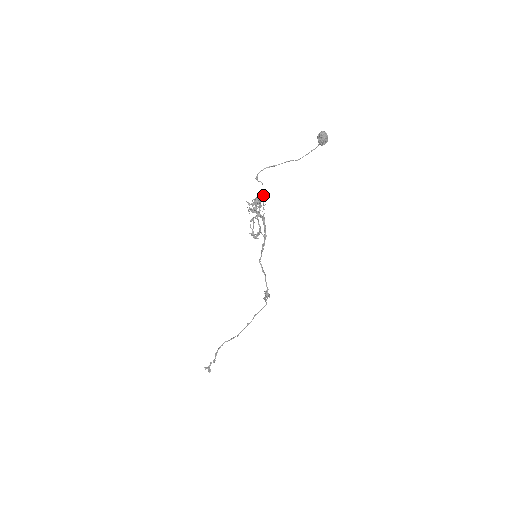
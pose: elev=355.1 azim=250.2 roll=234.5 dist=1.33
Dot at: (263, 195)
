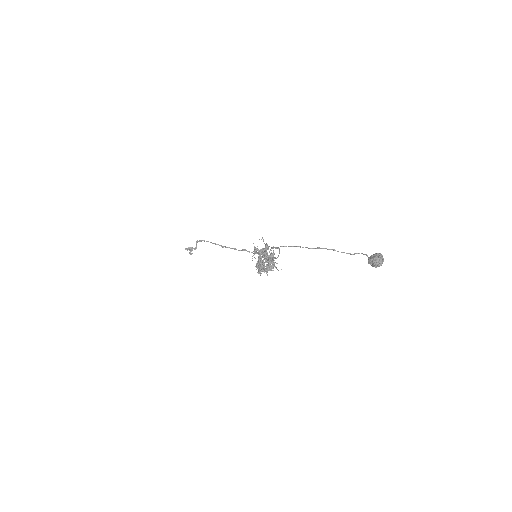
Dot at: occluded
